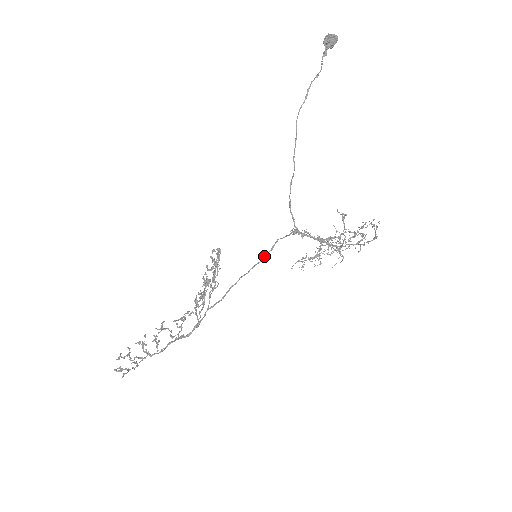
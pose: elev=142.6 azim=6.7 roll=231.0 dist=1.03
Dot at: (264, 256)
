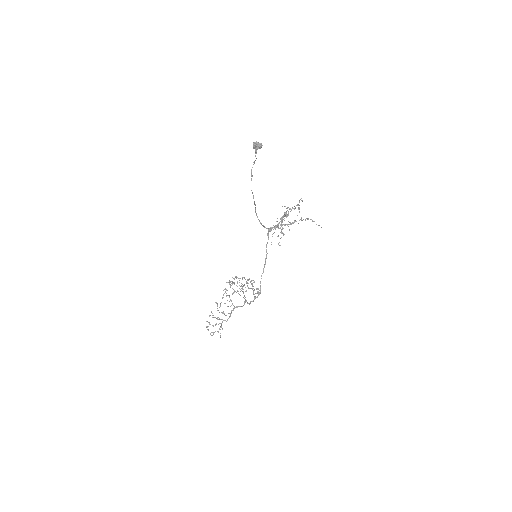
Dot at: (265, 259)
